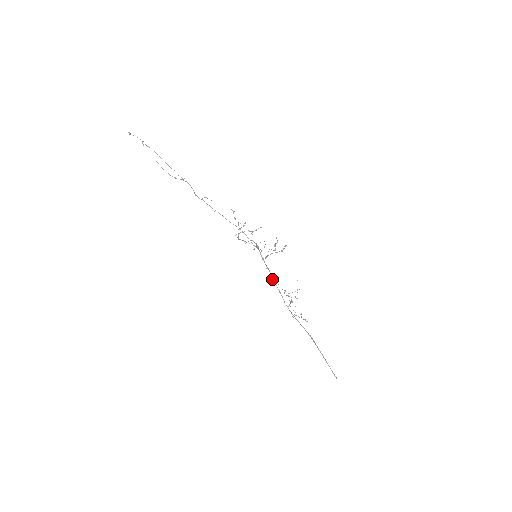
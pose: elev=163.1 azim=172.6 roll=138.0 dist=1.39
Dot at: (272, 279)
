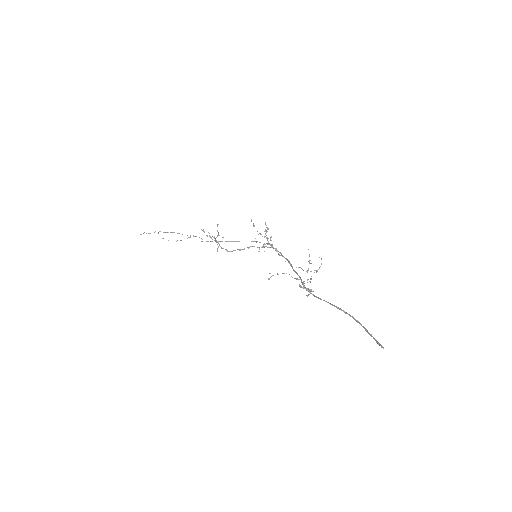
Dot at: (292, 268)
